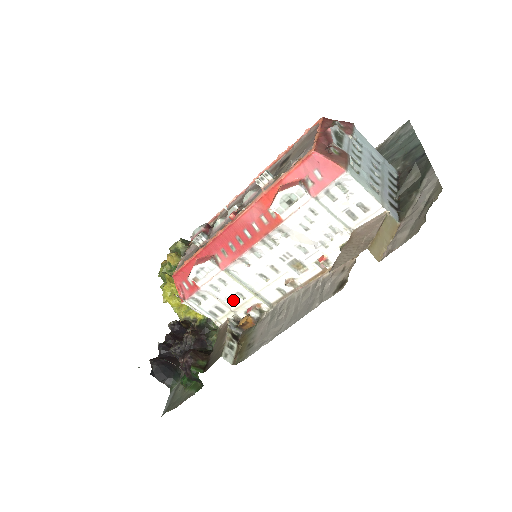
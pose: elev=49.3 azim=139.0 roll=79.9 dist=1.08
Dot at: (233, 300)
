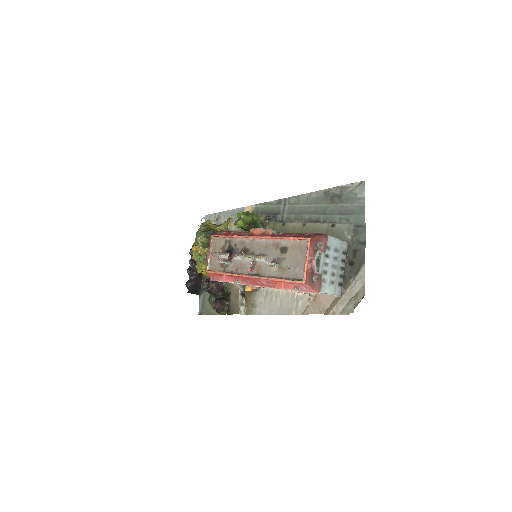
Dot at: occluded
